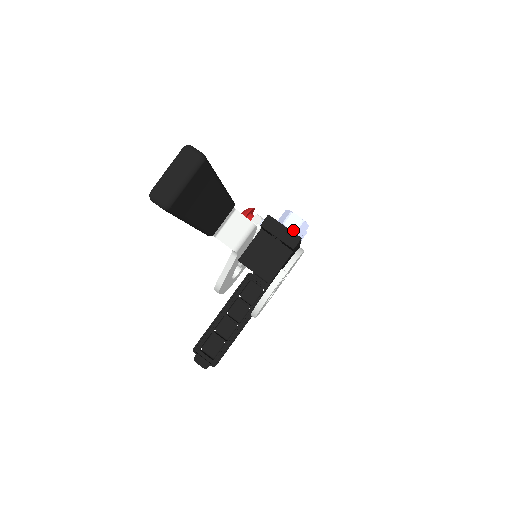
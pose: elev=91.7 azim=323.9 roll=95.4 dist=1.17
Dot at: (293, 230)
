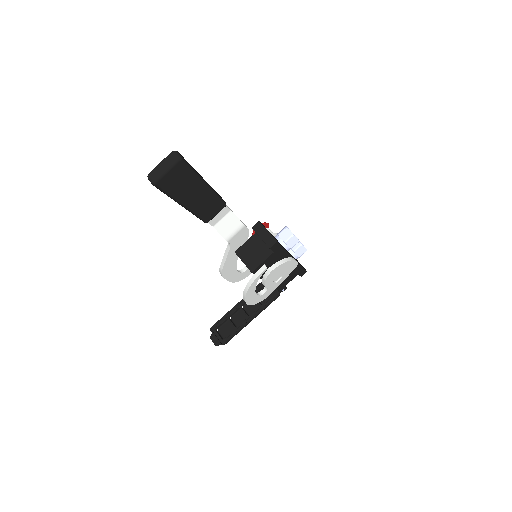
Dot at: (284, 240)
